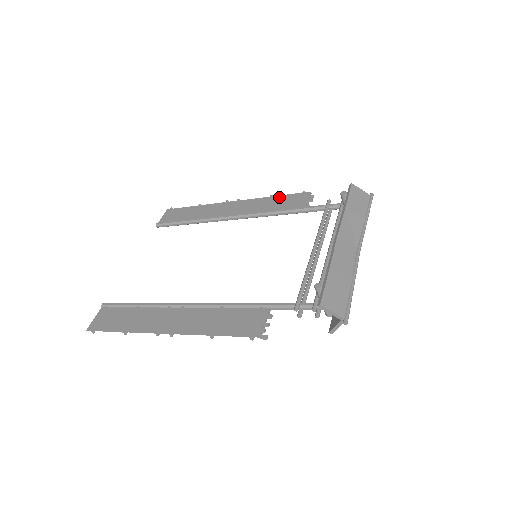
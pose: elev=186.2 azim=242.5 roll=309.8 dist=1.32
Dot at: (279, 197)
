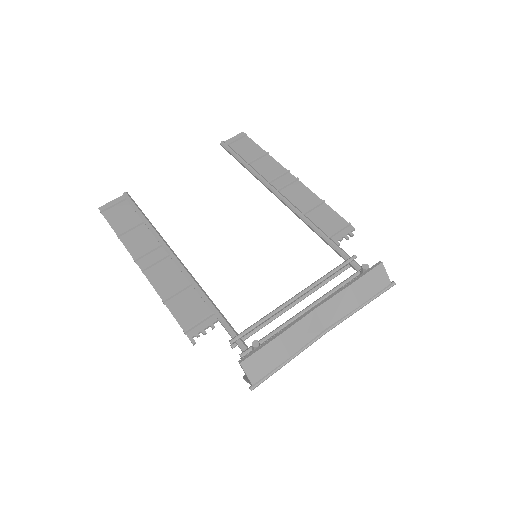
Dot at: (328, 208)
